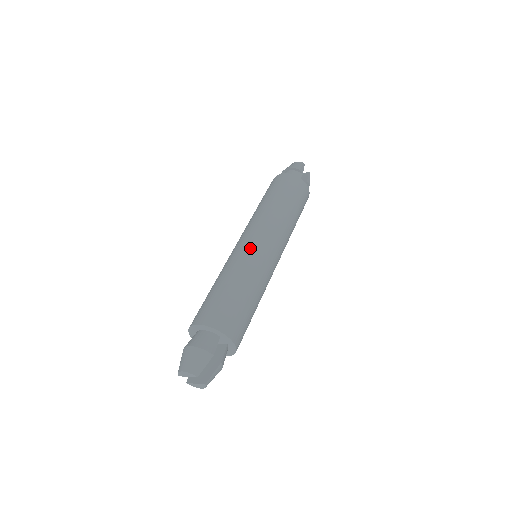
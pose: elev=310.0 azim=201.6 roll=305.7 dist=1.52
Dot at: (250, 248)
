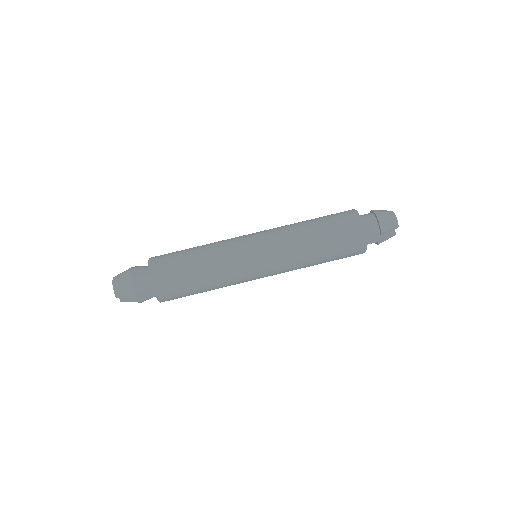
Dot at: (246, 259)
